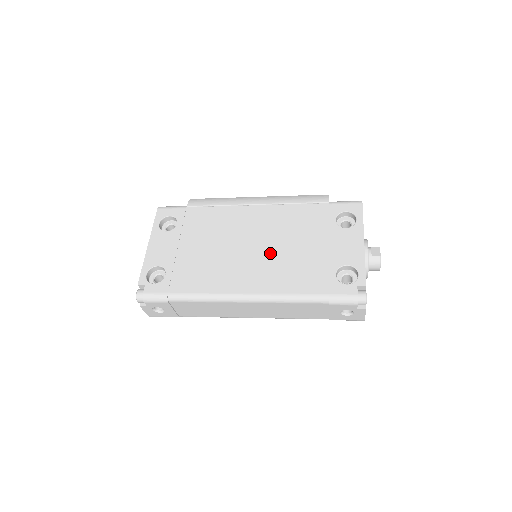
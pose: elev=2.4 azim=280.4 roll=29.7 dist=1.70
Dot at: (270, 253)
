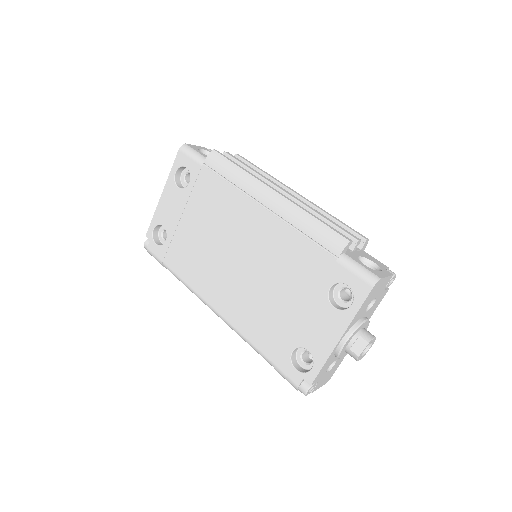
Dot at: (250, 281)
